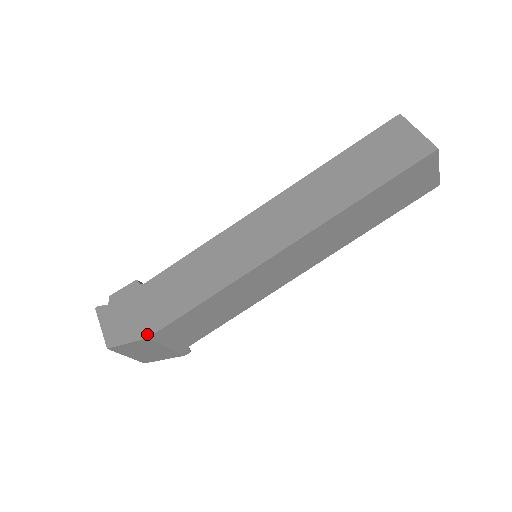
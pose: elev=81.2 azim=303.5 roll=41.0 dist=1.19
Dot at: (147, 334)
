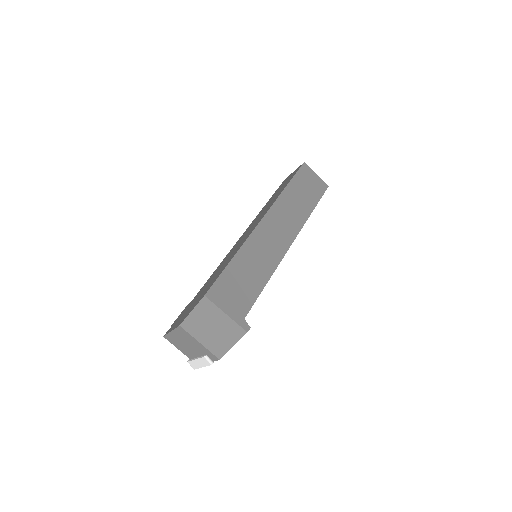
Dot at: (203, 296)
